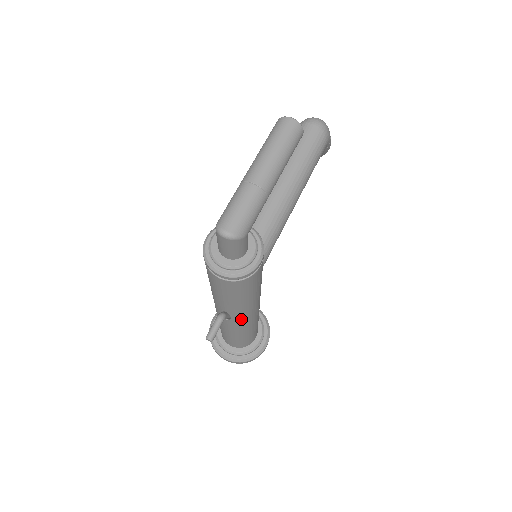
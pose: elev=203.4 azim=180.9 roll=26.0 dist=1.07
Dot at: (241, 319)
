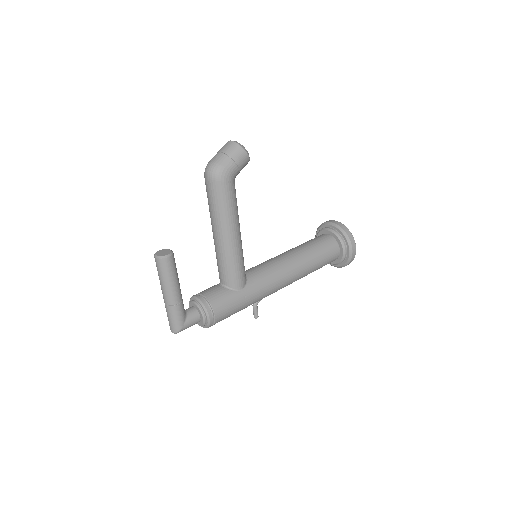
Dot at: (274, 292)
